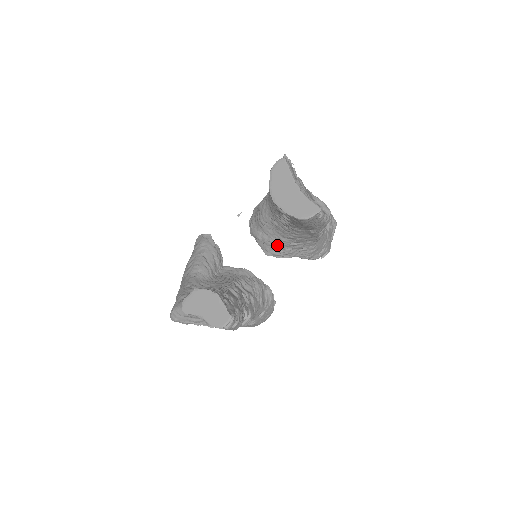
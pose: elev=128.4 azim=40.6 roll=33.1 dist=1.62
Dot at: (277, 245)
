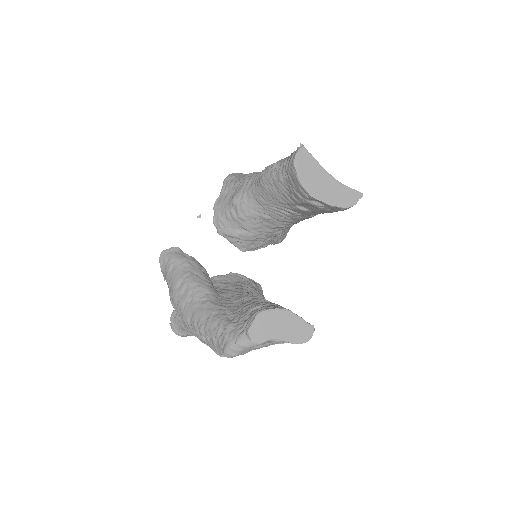
Dot at: (258, 238)
